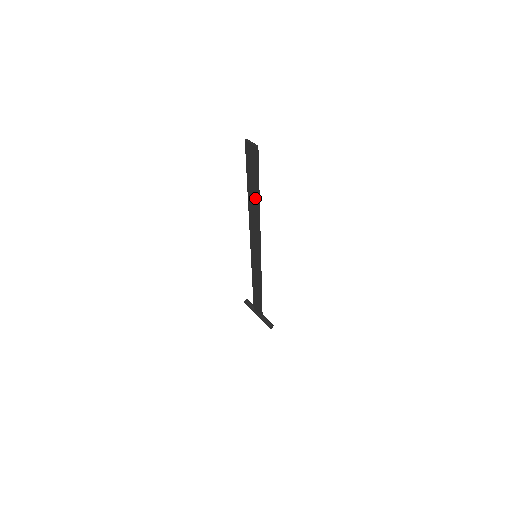
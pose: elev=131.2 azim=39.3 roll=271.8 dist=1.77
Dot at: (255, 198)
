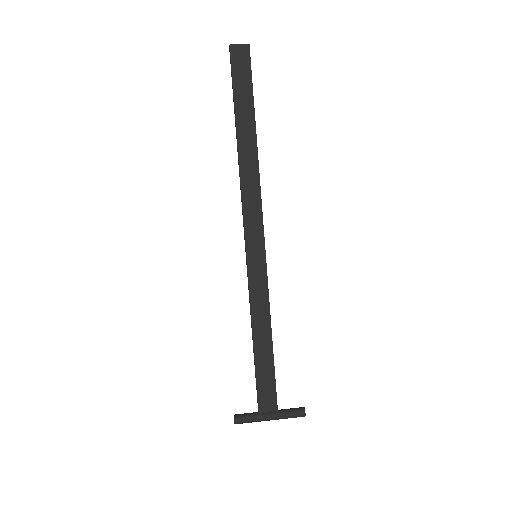
Dot at: (251, 130)
